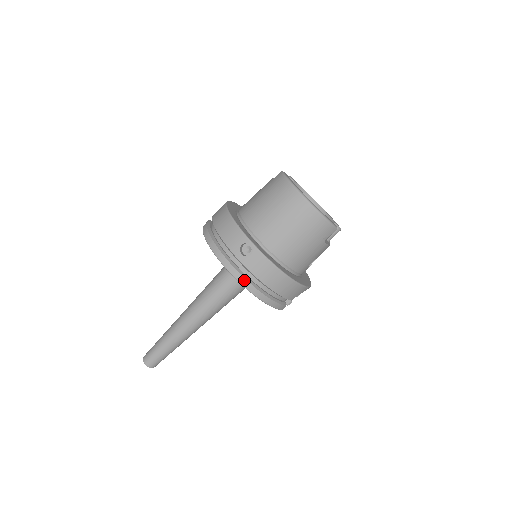
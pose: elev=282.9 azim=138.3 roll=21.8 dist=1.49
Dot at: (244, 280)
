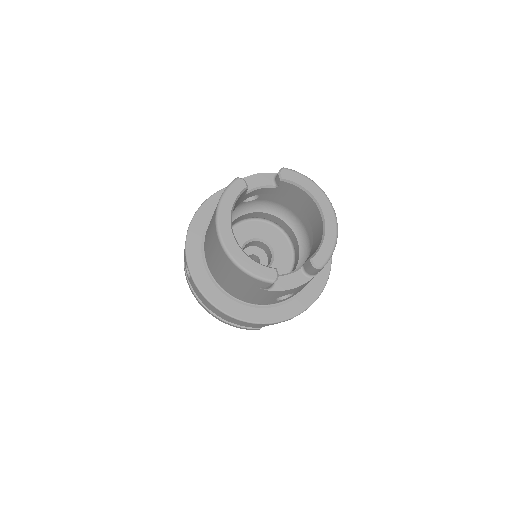
Dot at: (196, 297)
